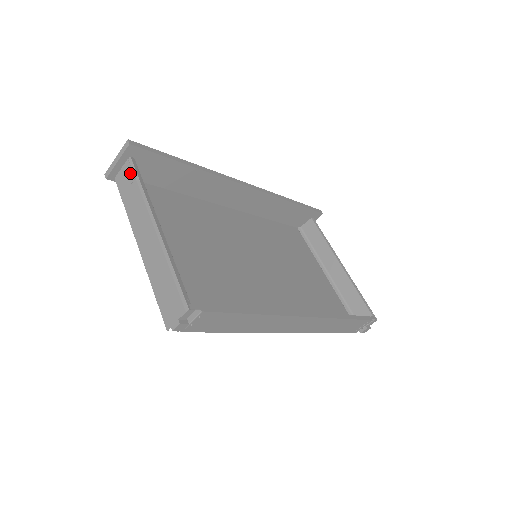
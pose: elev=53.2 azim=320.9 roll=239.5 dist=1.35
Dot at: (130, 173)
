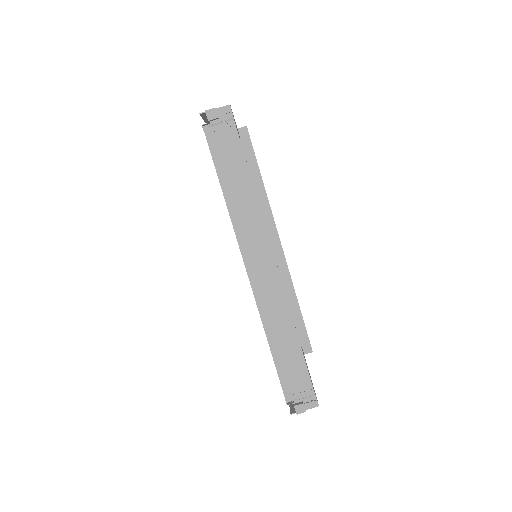
Dot at: occluded
